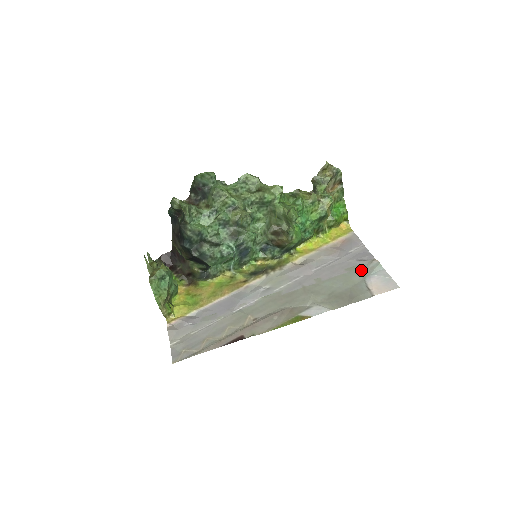
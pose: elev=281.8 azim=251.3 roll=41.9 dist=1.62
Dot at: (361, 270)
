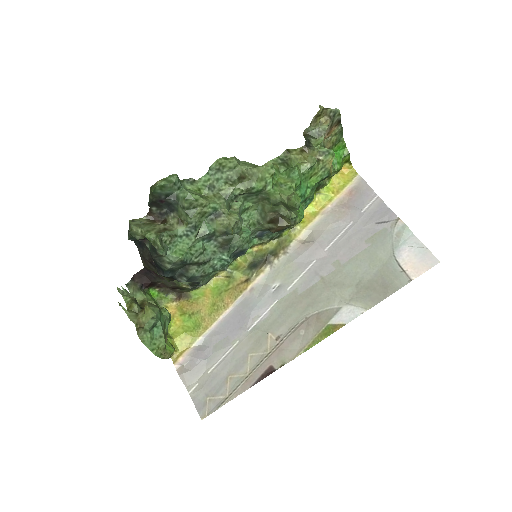
Dot at: (385, 239)
